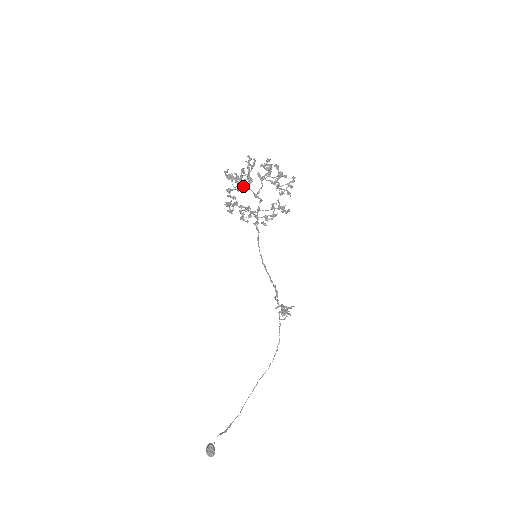
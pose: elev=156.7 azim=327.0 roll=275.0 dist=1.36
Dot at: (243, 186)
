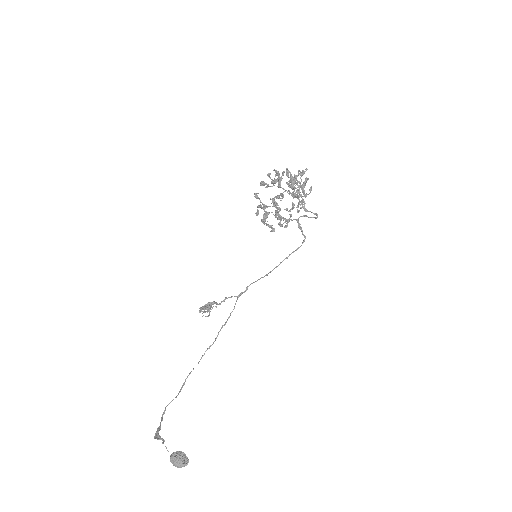
Dot at: occluded
